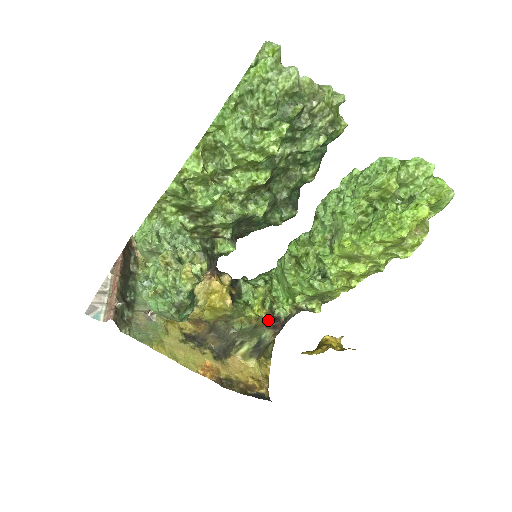
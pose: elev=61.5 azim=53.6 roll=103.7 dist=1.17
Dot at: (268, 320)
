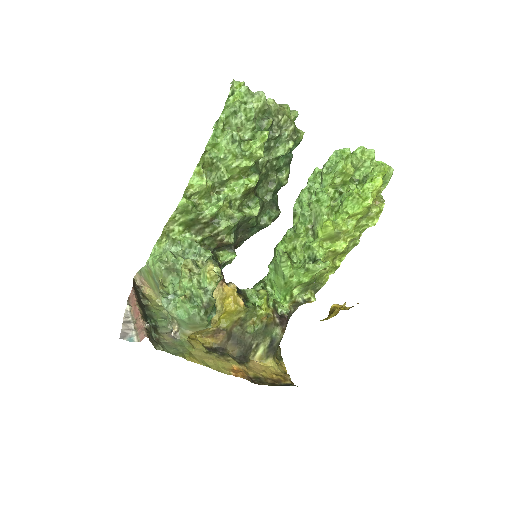
Dot at: (275, 318)
